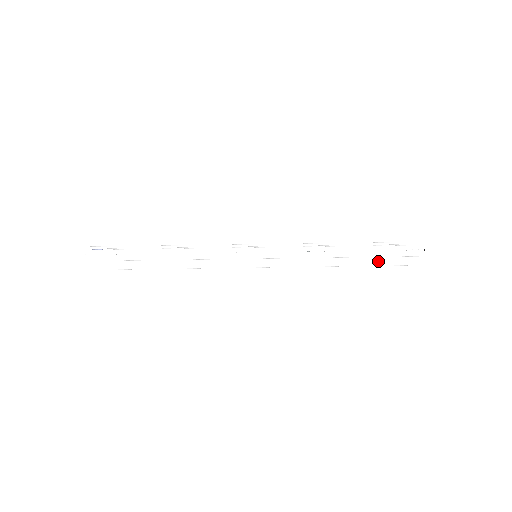
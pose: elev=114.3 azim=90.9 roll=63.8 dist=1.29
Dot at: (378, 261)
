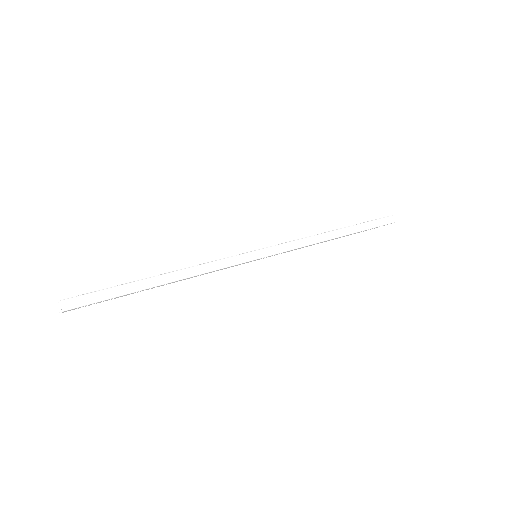
Dot at: (359, 225)
